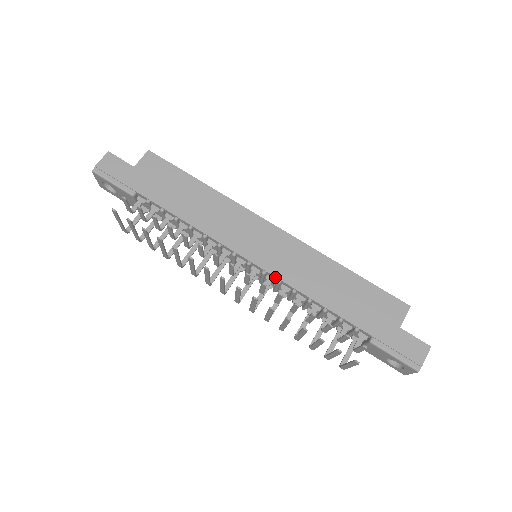
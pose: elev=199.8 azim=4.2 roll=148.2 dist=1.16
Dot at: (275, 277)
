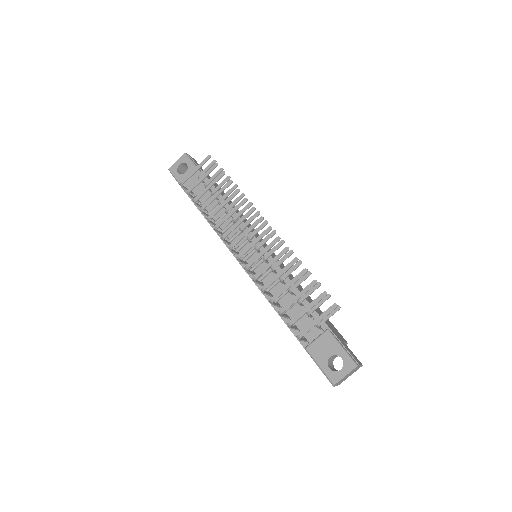
Dot at: occluded
